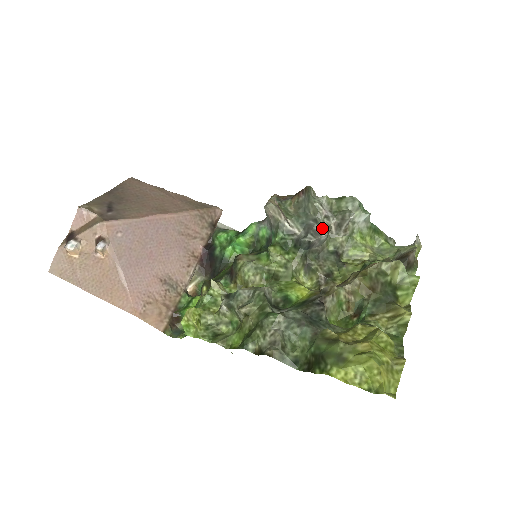
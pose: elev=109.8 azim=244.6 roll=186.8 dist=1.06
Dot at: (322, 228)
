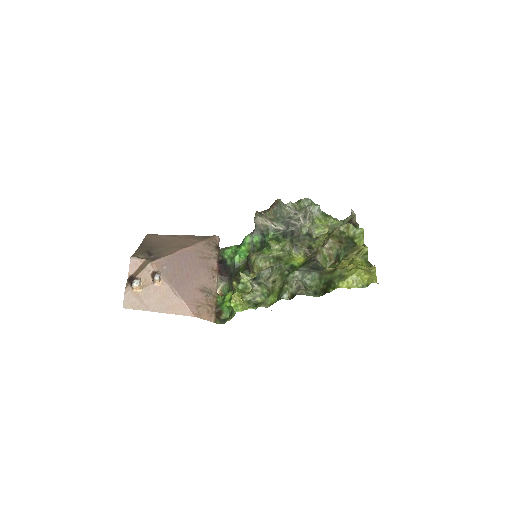
Dot at: (296, 221)
